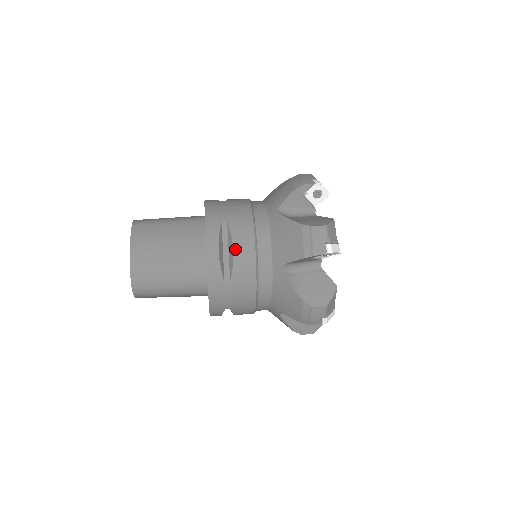
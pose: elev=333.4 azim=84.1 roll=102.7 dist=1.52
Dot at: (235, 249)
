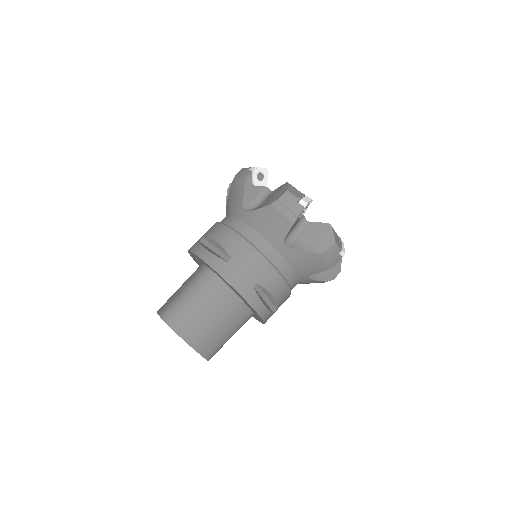
Dot at: (274, 295)
